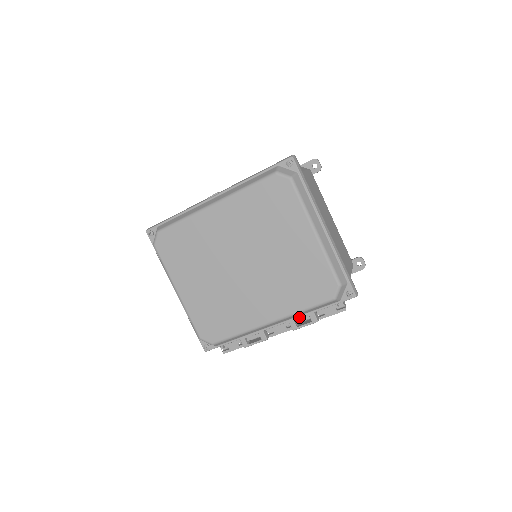
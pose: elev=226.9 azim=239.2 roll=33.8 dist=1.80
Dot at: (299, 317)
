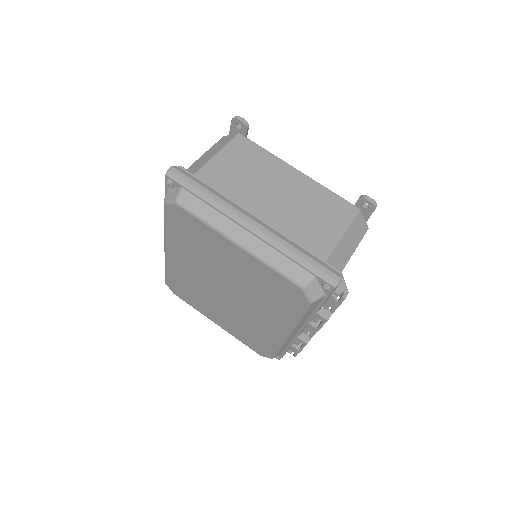
Dot at: (310, 319)
